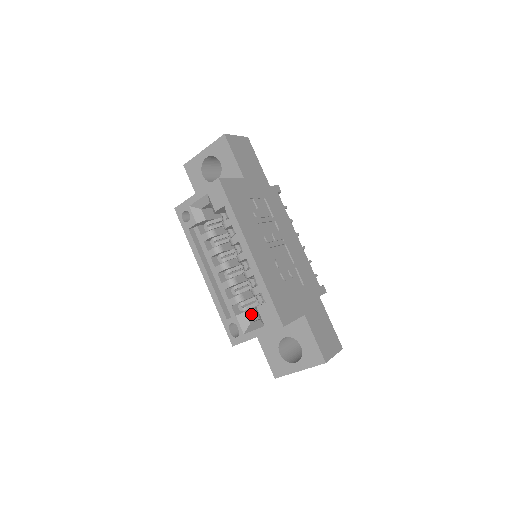
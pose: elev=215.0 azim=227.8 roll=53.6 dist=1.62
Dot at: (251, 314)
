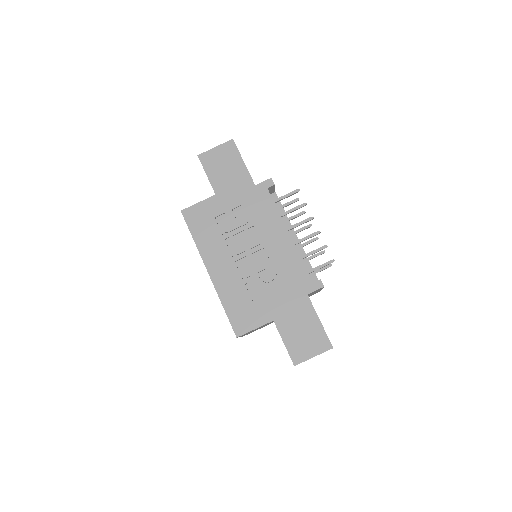
Dot at: occluded
